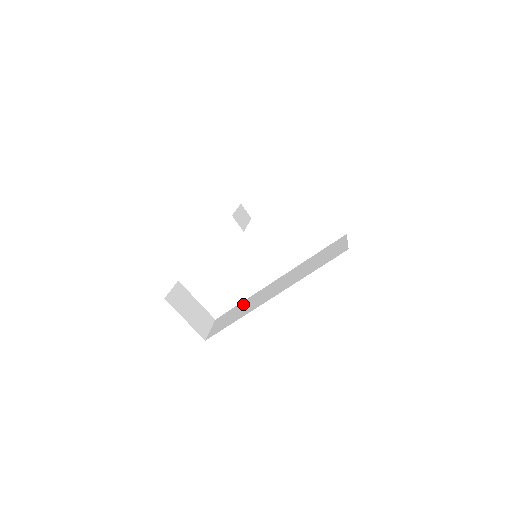
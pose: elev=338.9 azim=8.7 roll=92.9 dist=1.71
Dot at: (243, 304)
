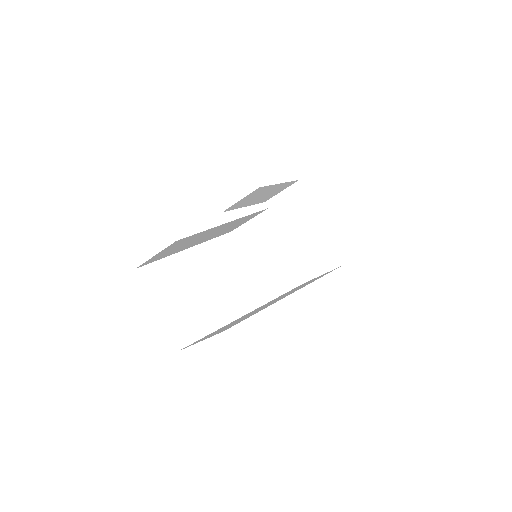
Dot at: occluded
